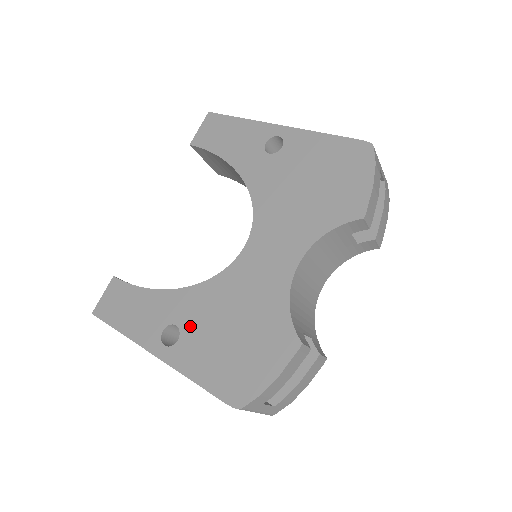
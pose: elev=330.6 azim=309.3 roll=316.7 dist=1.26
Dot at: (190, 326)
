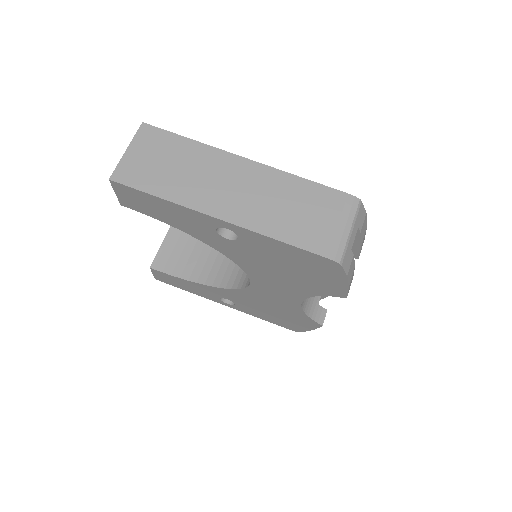
Dot at: (238, 302)
